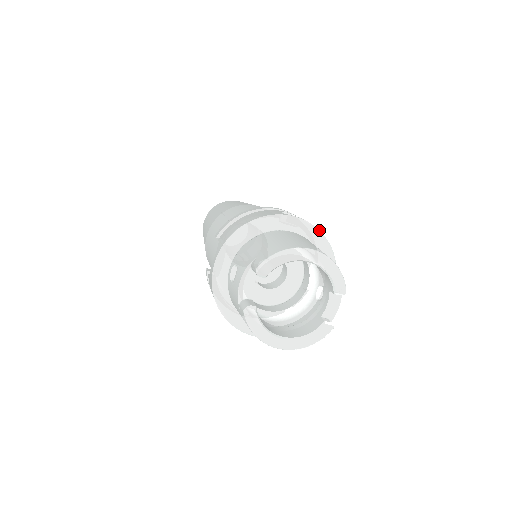
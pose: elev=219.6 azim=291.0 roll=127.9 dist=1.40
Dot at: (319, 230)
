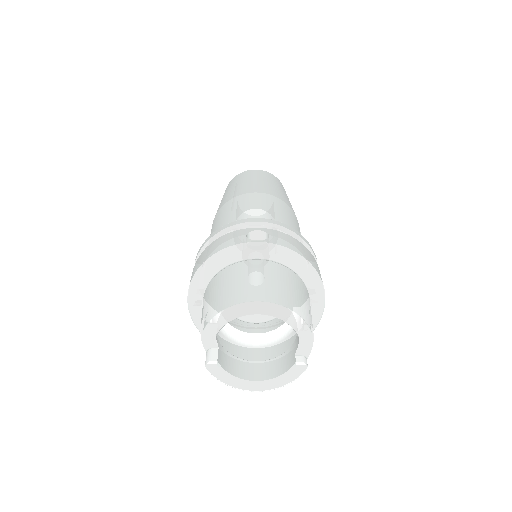
Dot at: (290, 249)
